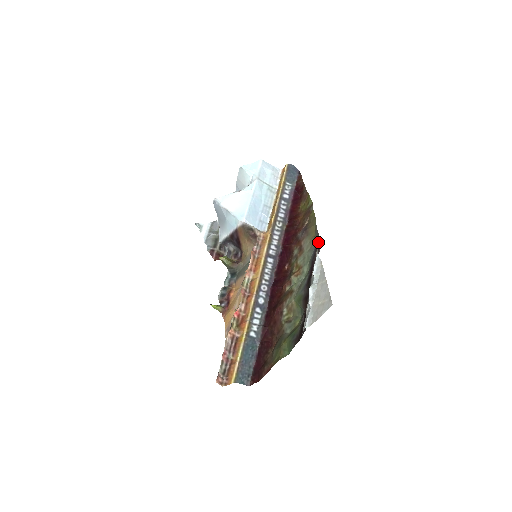
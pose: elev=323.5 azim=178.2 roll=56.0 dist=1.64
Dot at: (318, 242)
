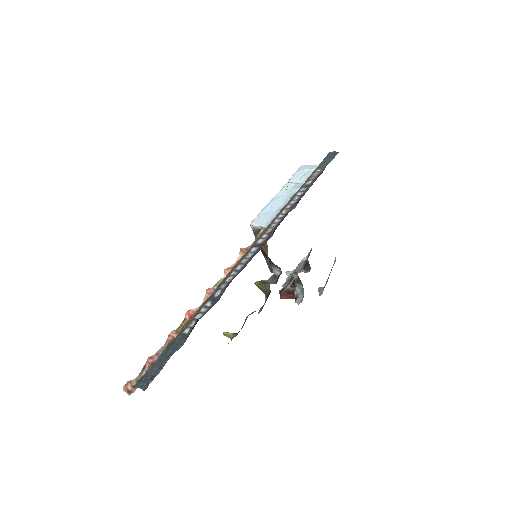
Dot at: occluded
